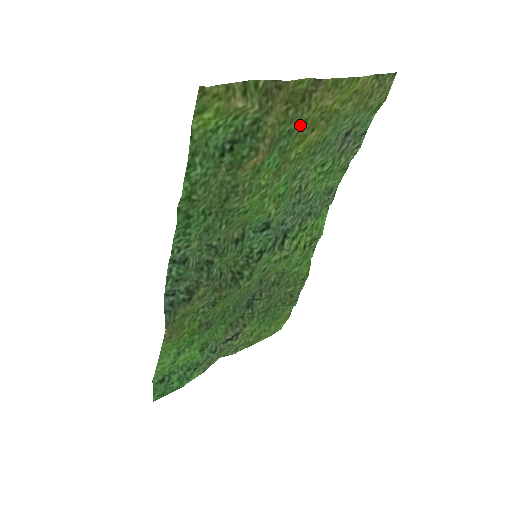
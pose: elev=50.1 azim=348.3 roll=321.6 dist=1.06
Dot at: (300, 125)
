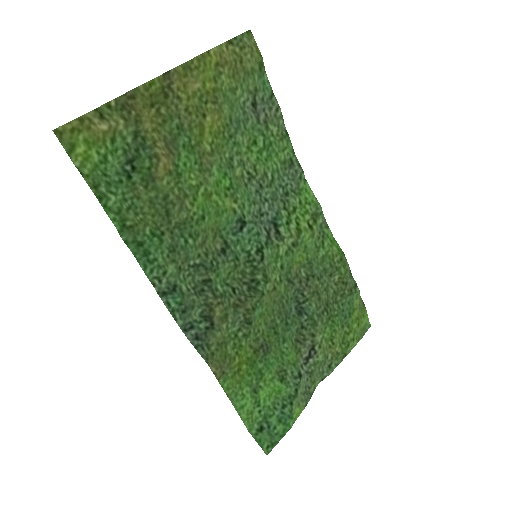
Dot at: (184, 117)
